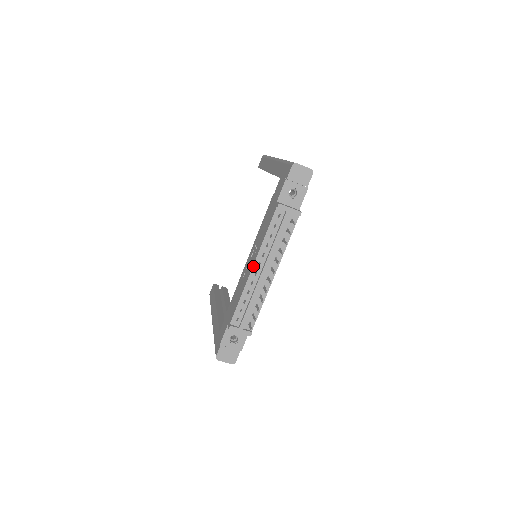
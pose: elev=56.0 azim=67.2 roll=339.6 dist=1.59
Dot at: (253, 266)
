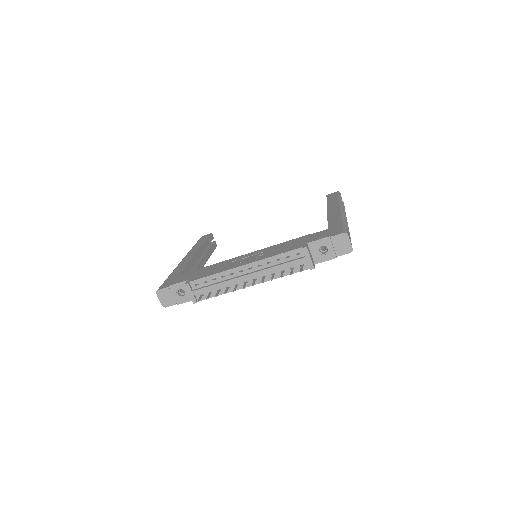
Dot at: (245, 265)
